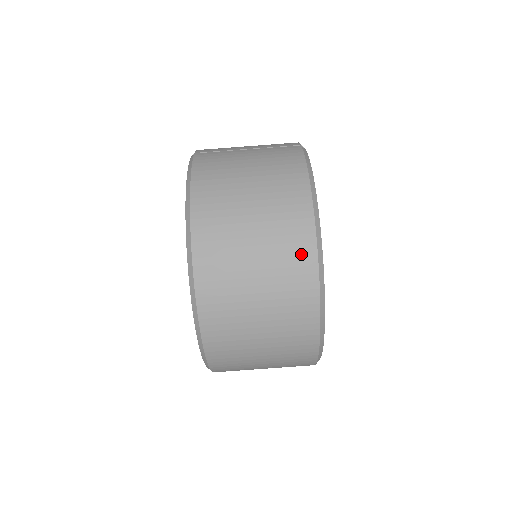
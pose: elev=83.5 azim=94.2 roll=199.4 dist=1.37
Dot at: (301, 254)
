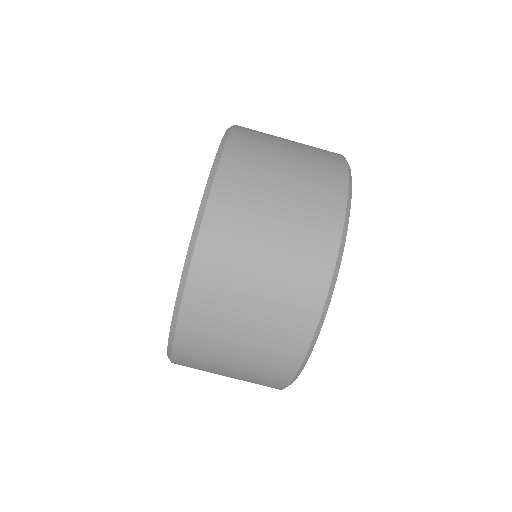
Dot at: (333, 166)
